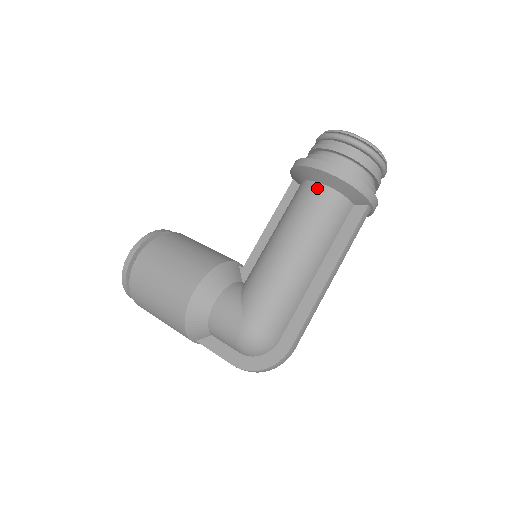
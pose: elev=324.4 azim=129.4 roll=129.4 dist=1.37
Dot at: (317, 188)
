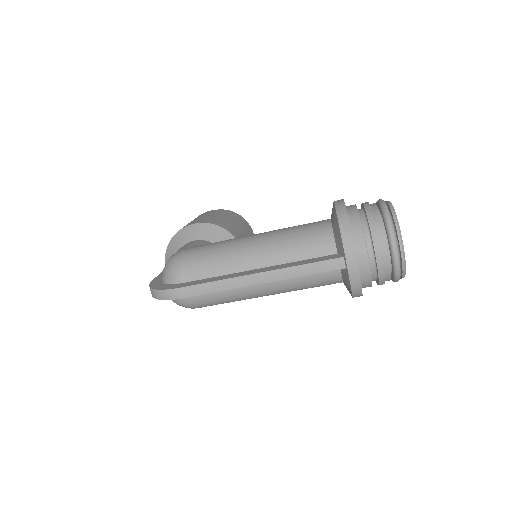
Dot at: (325, 220)
